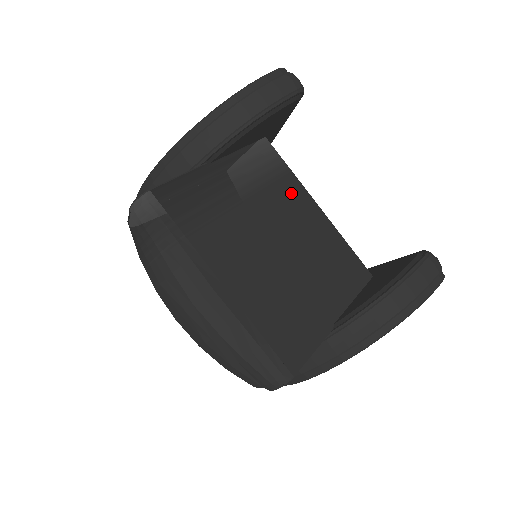
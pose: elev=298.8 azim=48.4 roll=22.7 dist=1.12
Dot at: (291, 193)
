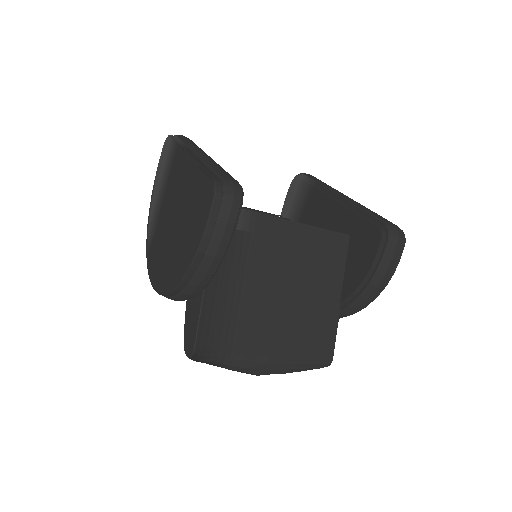
Dot at: (266, 235)
